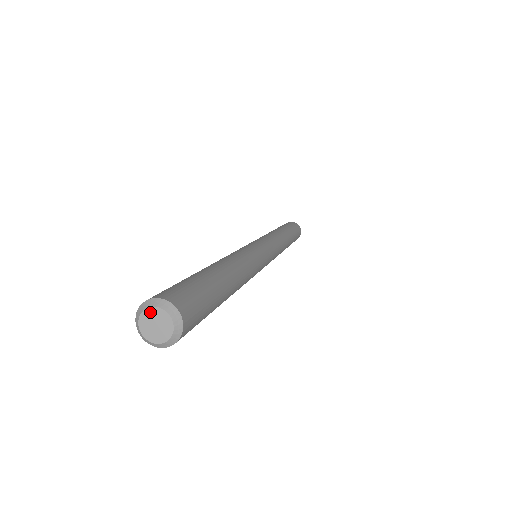
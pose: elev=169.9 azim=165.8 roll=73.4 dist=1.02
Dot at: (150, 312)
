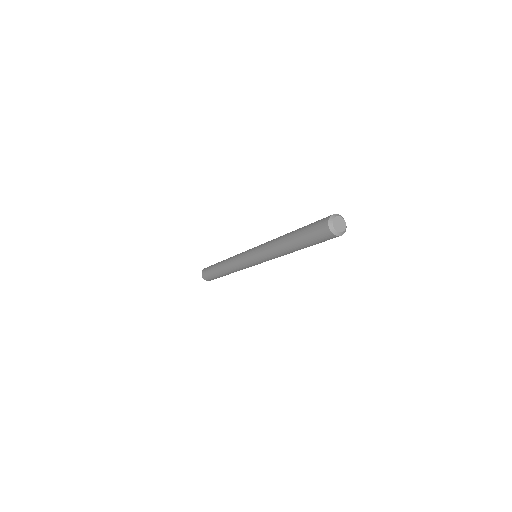
Dot at: (340, 218)
